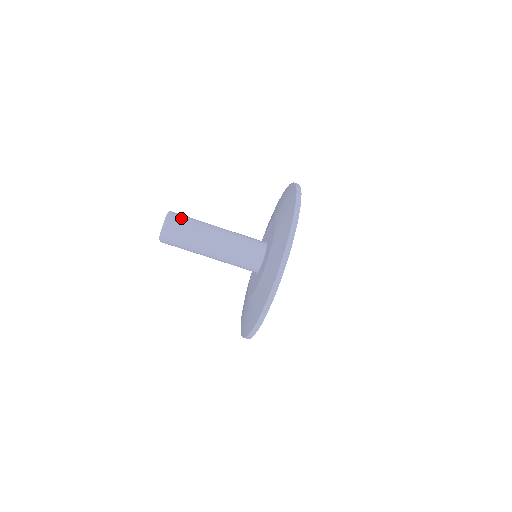
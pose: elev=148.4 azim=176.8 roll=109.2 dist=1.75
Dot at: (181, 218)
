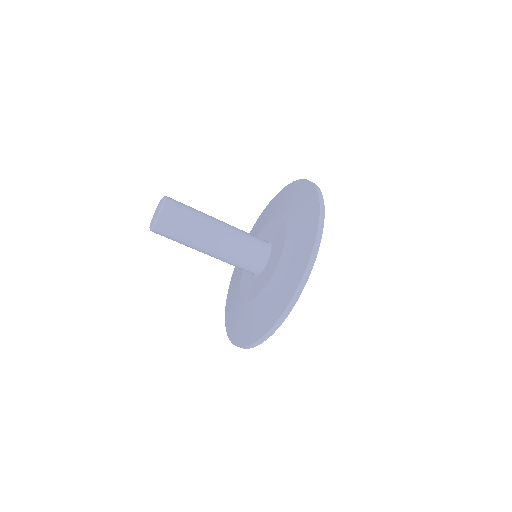
Dot at: (179, 208)
